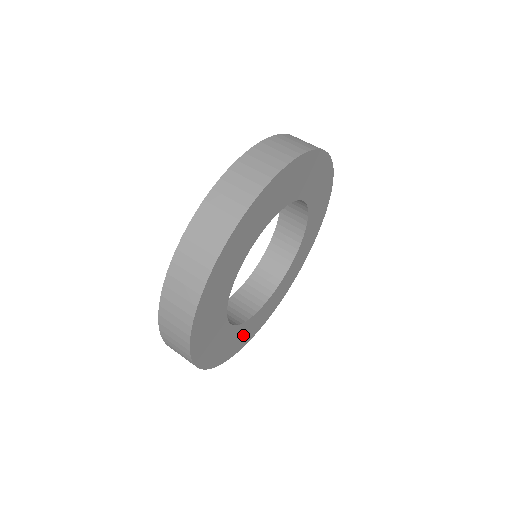
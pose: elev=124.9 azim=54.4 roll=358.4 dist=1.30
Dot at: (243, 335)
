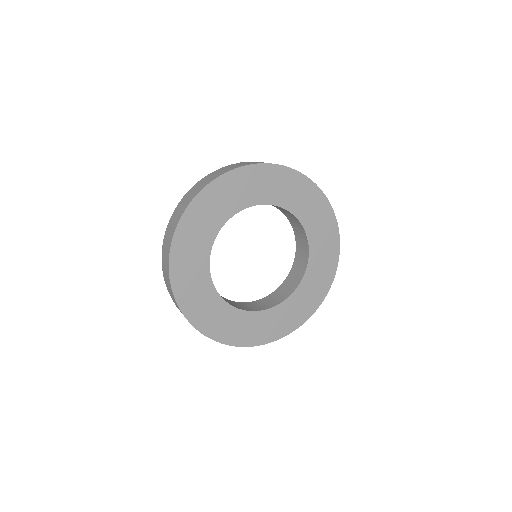
Dot at: (245, 328)
